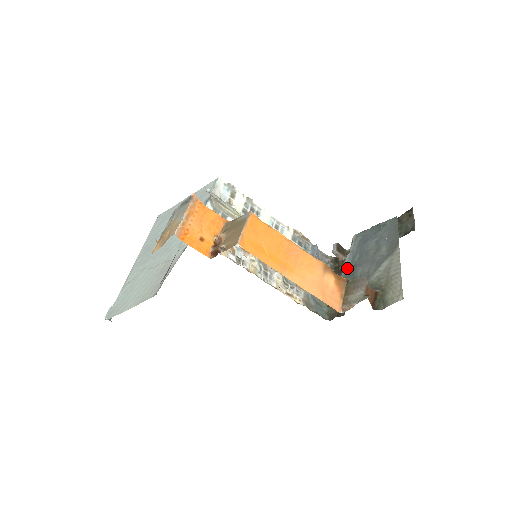
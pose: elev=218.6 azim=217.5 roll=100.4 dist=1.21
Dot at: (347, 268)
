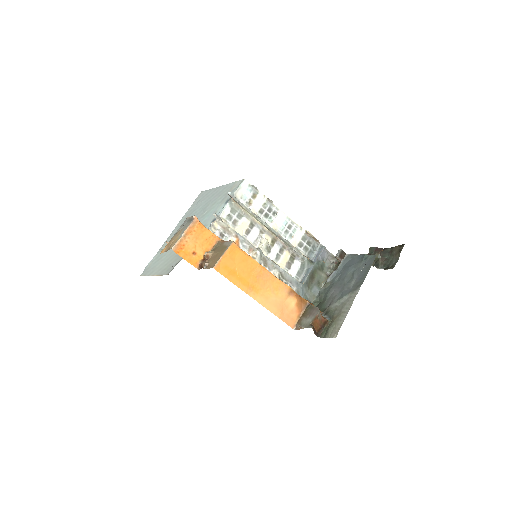
Dot at: (327, 284)
